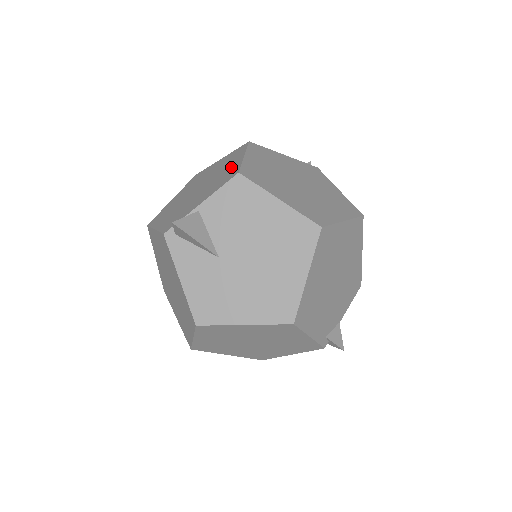
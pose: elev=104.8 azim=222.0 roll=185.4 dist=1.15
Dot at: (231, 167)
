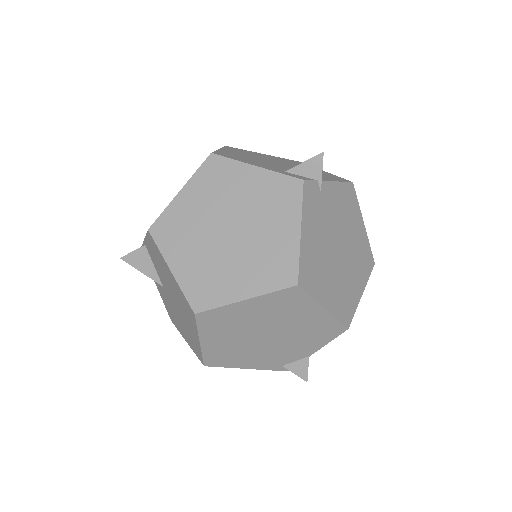
Dot at: occluded
